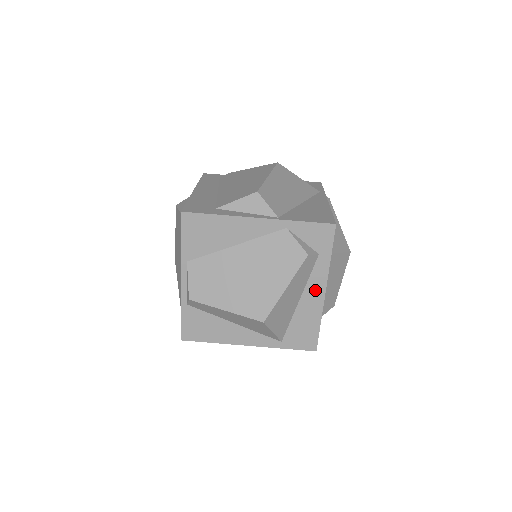
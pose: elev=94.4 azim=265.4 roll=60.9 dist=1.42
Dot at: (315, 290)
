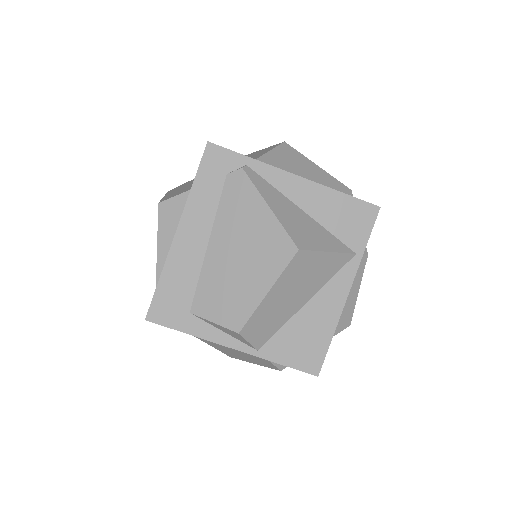
Dot at: occluded
